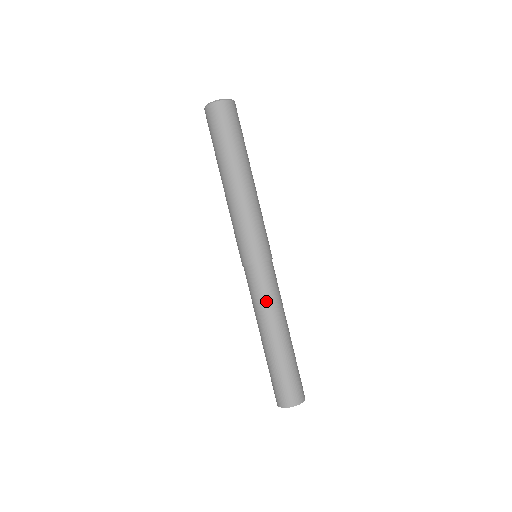
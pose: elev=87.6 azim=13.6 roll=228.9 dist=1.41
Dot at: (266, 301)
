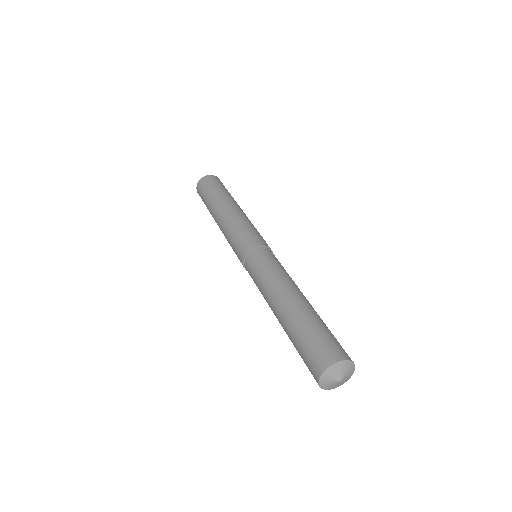
Dot at: (282, 270)
